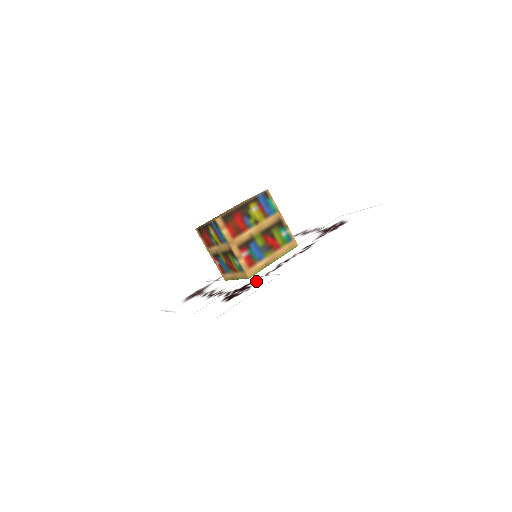
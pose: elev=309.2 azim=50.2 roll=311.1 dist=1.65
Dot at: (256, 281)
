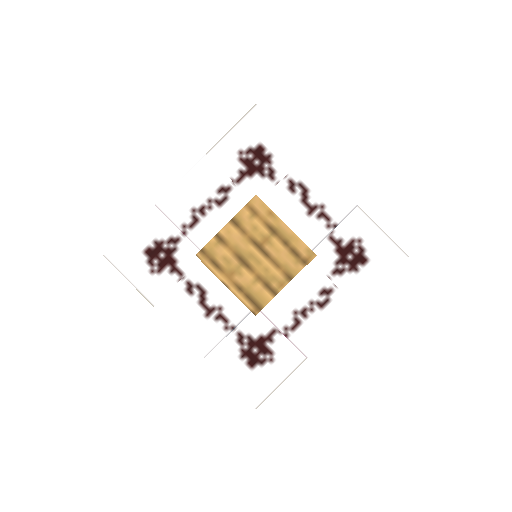
Dot at: (276, 342)
